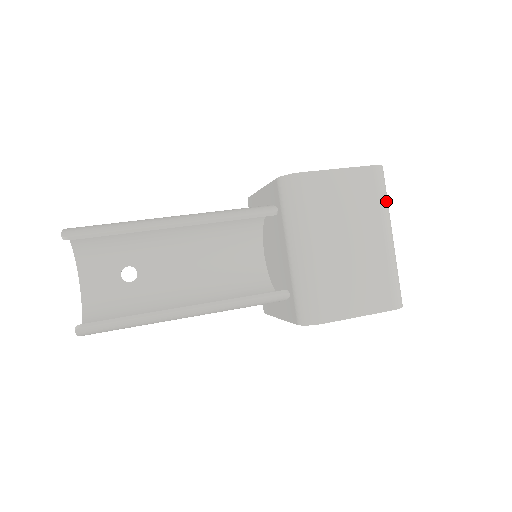
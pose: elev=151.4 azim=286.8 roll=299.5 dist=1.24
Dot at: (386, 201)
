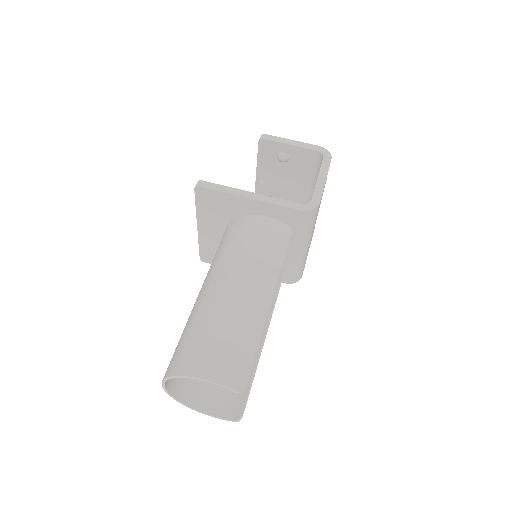
Dot at: occluded
